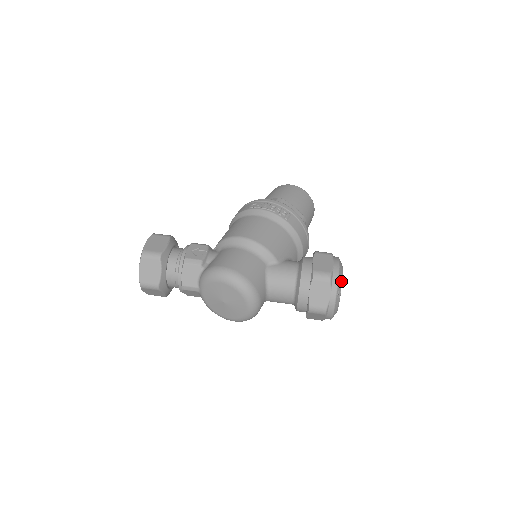
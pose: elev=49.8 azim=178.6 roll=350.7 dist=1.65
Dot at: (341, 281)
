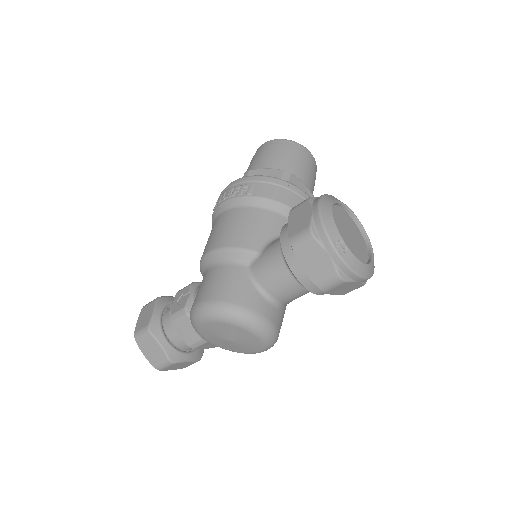
Dot at: (333, 226)
